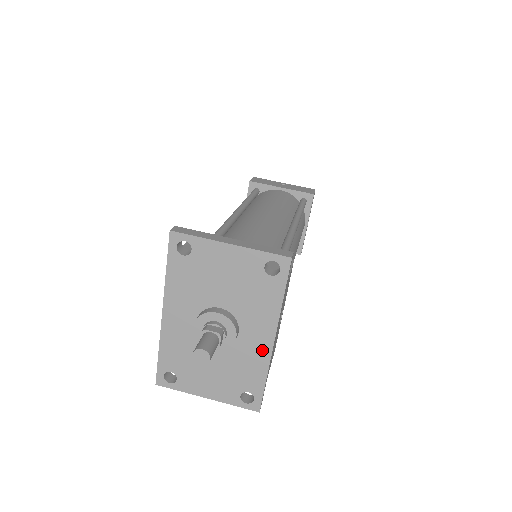
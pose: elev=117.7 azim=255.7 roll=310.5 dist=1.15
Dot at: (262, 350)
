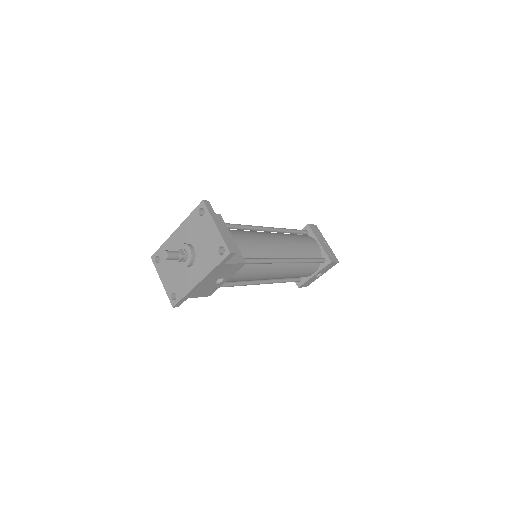
Dot at: (193, 281)
